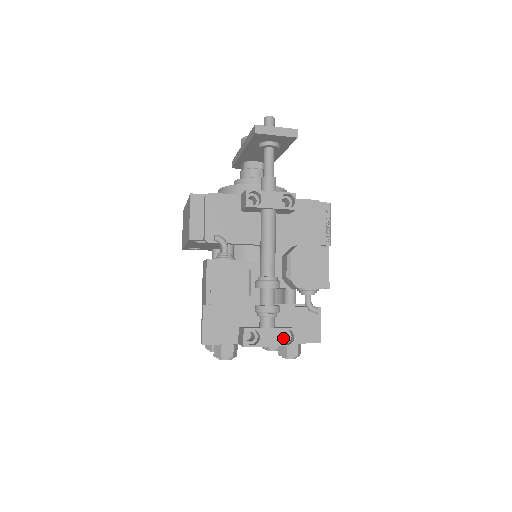
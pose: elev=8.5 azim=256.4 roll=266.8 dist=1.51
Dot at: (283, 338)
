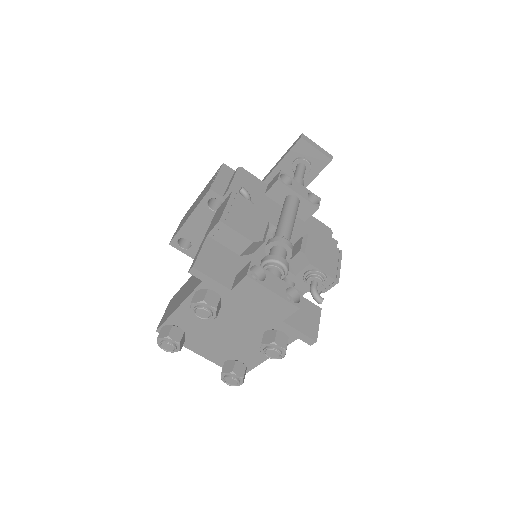
Dot at: occluded
